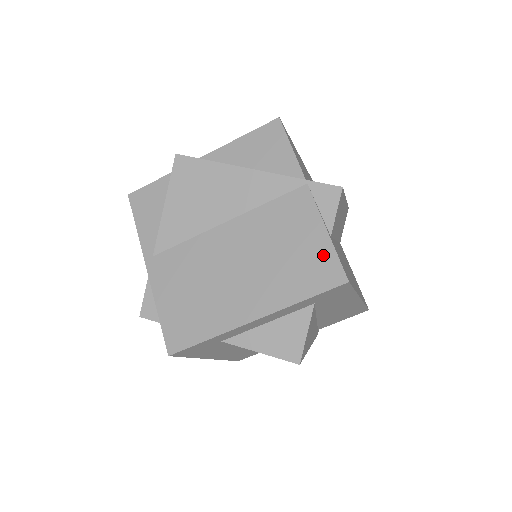
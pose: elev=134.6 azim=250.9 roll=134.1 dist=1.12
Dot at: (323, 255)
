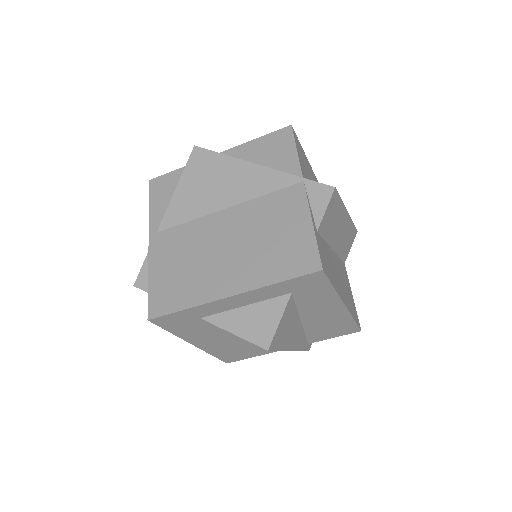
Dot at: (304, 244)
